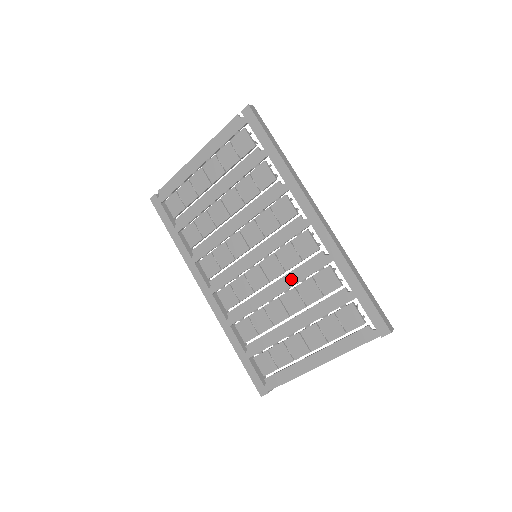
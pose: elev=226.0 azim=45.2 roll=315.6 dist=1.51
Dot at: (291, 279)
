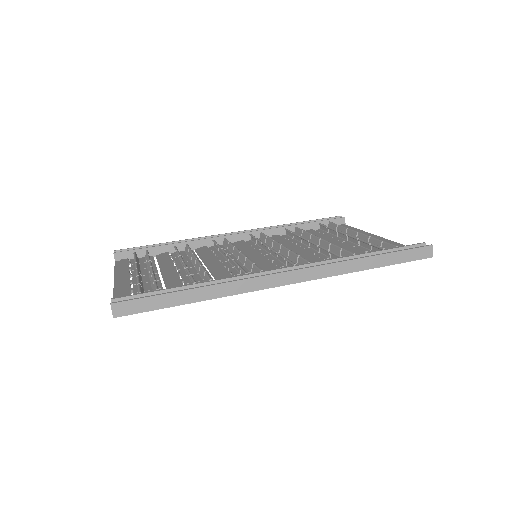
Dot at: occluded
